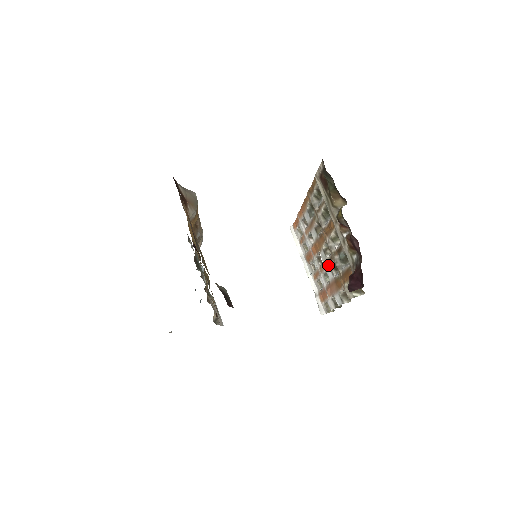
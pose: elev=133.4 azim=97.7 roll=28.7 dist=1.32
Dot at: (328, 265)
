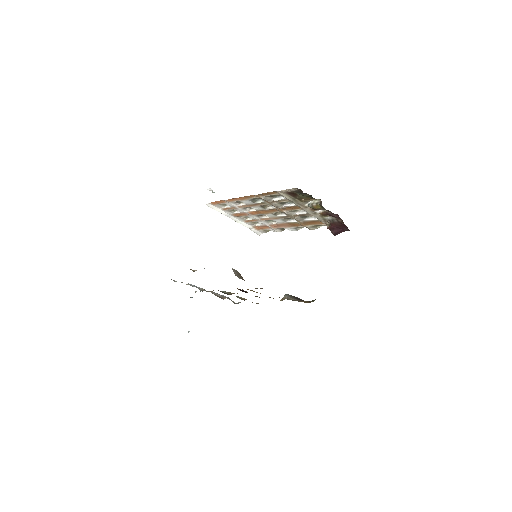
Dot at: (279, 219)
